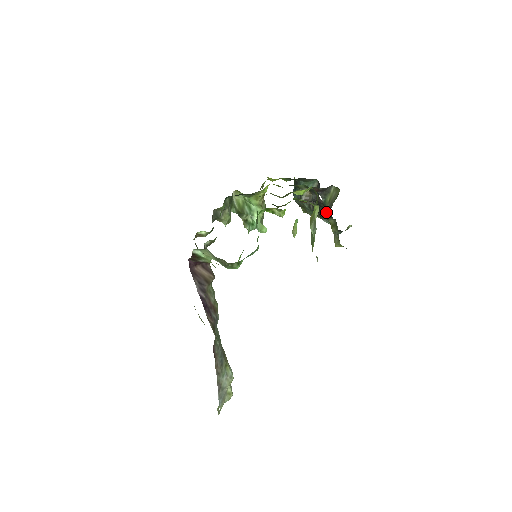
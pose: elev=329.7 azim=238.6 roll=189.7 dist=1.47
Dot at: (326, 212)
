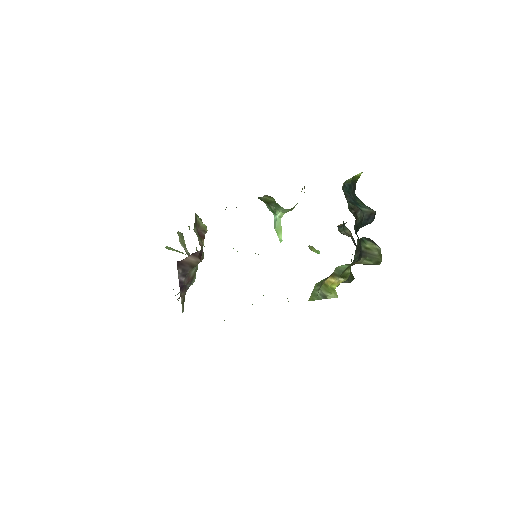
Dot at: (359, 240)
